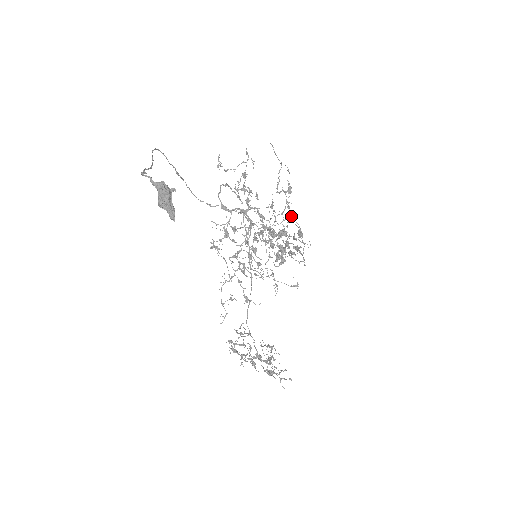
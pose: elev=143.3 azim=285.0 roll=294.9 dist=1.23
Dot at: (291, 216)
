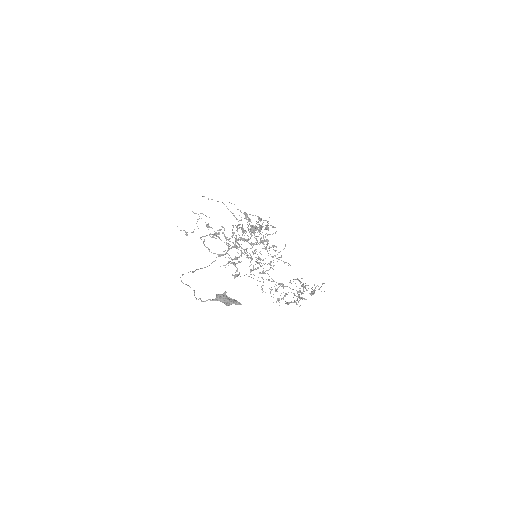
Dot at: occluded
